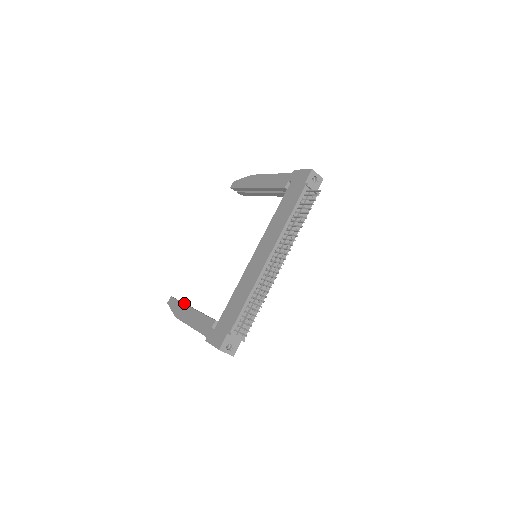
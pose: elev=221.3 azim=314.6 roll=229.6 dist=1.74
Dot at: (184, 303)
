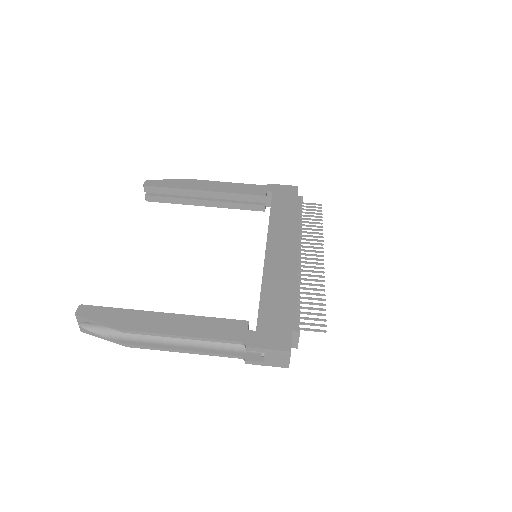
Dot at: (134, 310)
